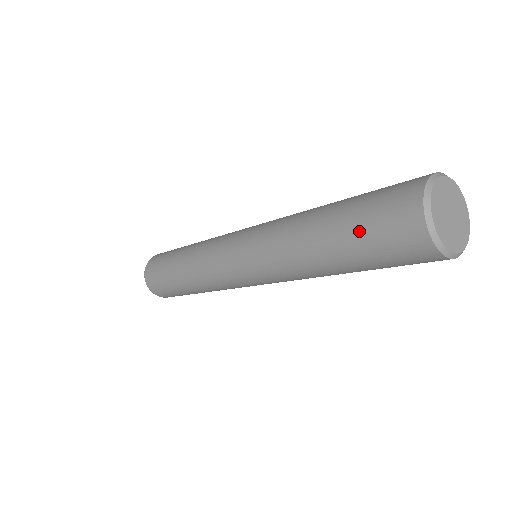
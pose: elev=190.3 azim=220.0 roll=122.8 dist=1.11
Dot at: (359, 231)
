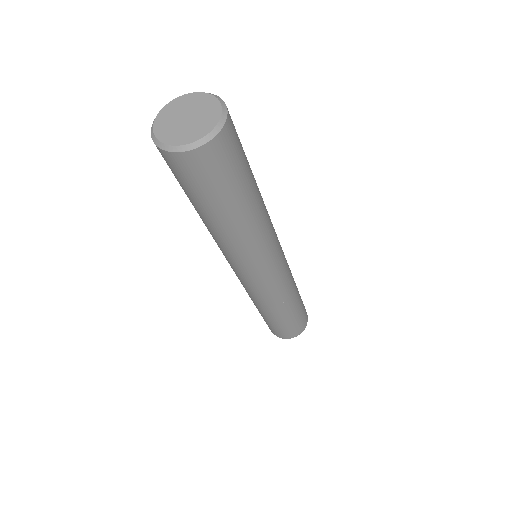
Dot at: (195, 195)
